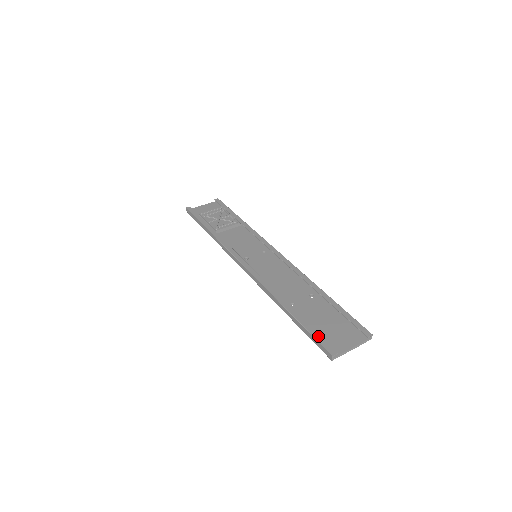
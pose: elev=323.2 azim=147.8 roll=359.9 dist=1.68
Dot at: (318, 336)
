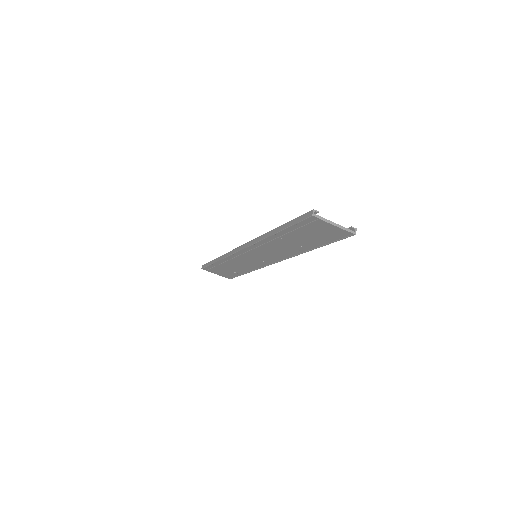
Dot at: occluded
